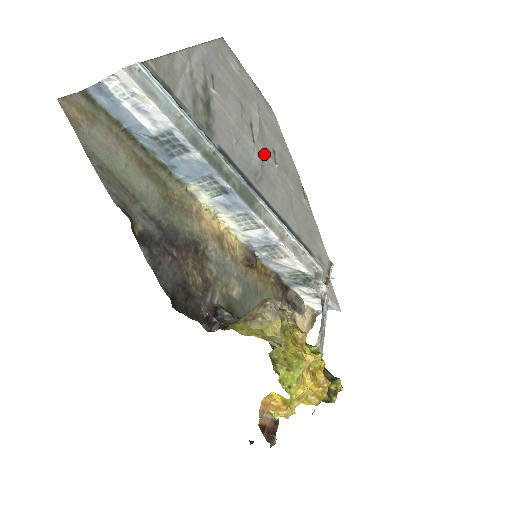
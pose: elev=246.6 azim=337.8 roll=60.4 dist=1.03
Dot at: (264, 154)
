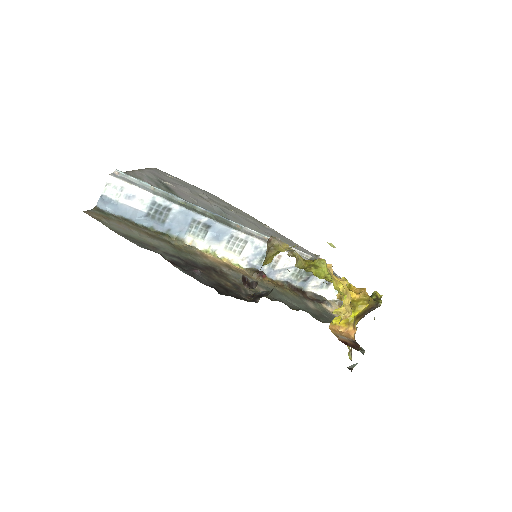
Dot at: (219, 207)
